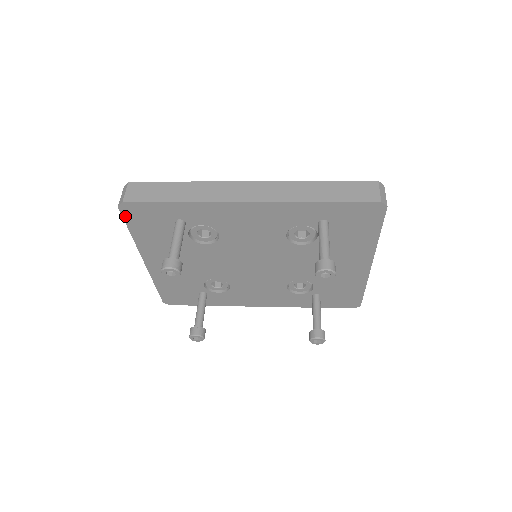
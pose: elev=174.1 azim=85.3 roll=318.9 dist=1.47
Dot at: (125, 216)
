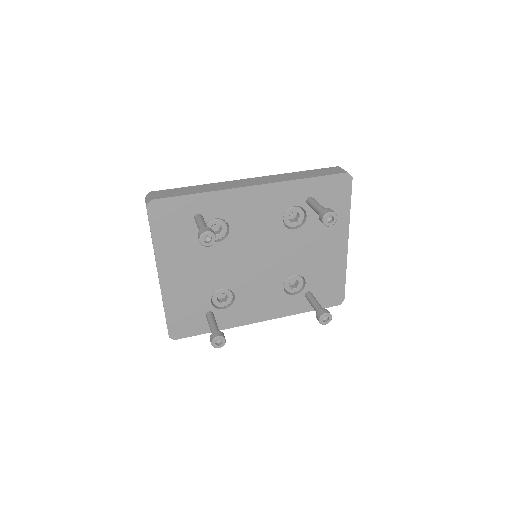
Dot at: (151, 217)
